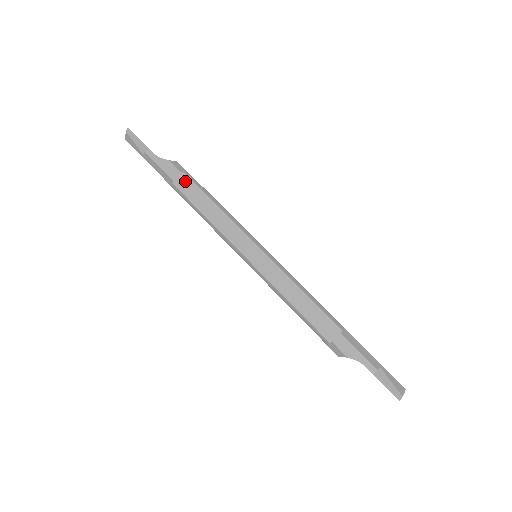
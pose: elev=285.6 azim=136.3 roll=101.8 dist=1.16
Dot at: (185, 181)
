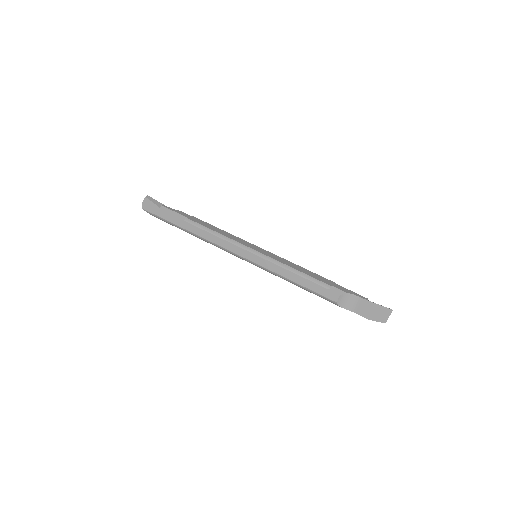
Dot at: (196, 219)
